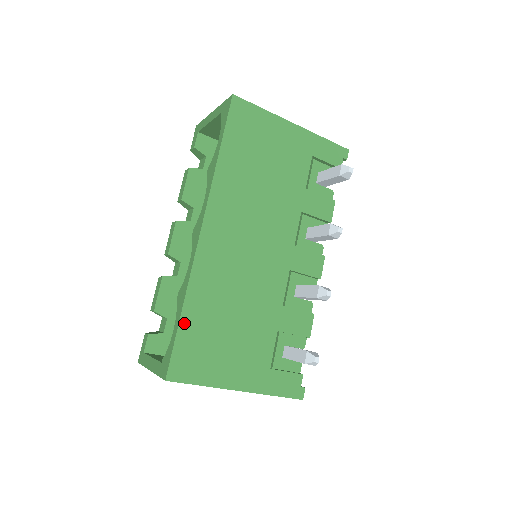
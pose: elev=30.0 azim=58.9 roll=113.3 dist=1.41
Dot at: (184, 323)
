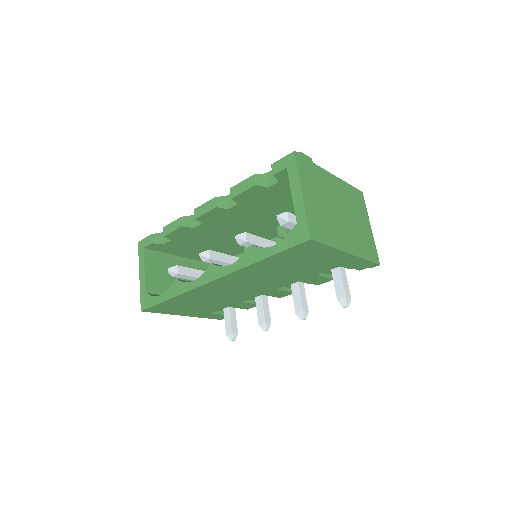
Dot at: (168, 301)
